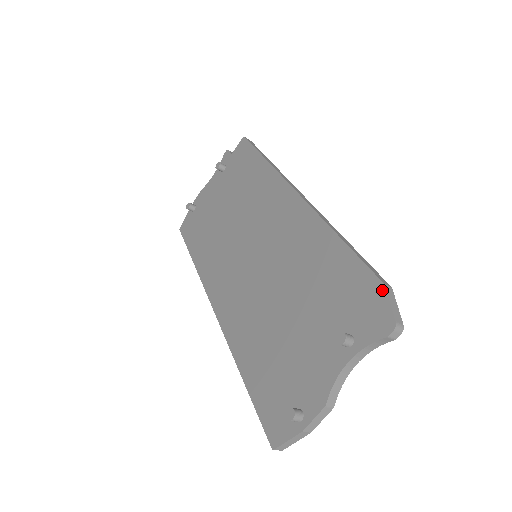
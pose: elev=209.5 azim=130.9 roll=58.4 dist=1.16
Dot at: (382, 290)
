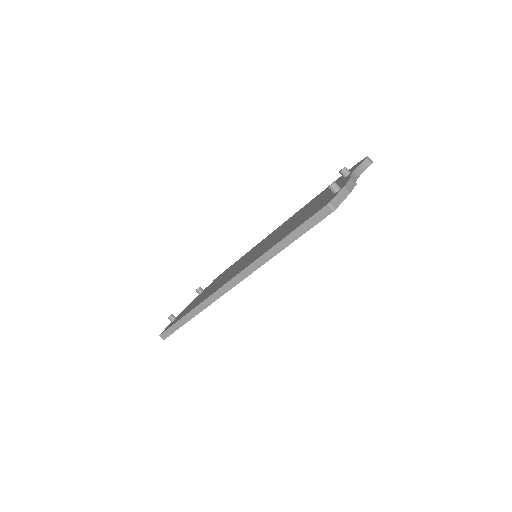
Dot at: (352, 167)
